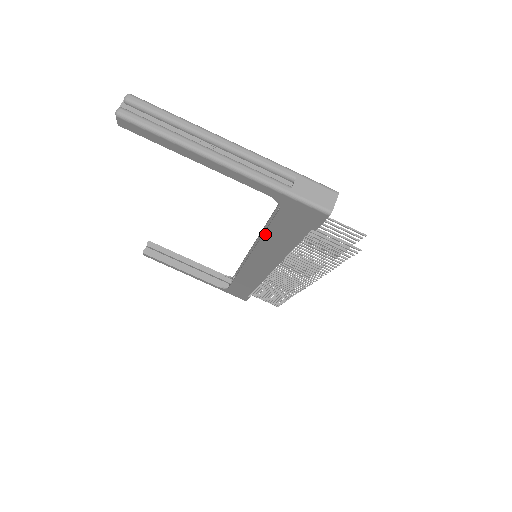
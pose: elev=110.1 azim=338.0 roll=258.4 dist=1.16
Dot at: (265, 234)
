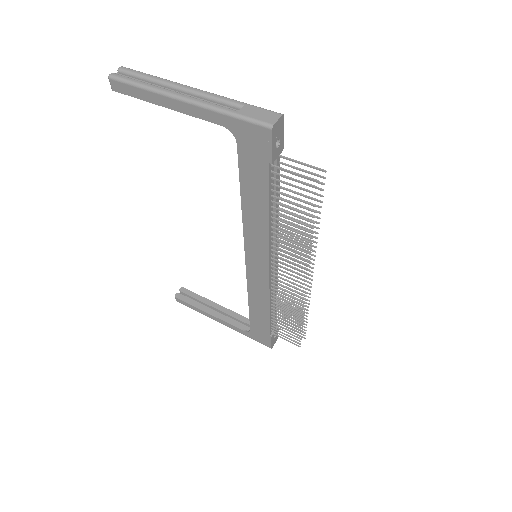
Dot at: (242, 196)
